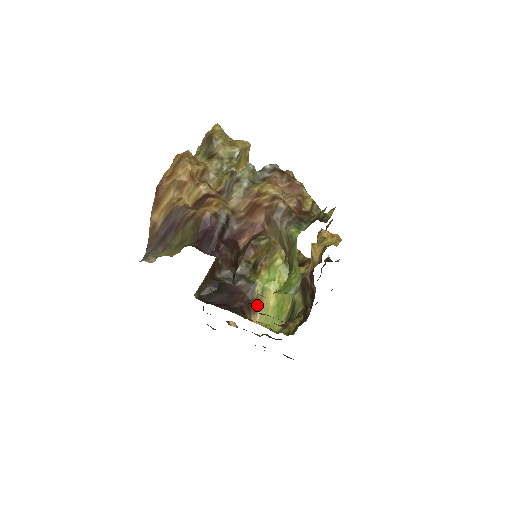
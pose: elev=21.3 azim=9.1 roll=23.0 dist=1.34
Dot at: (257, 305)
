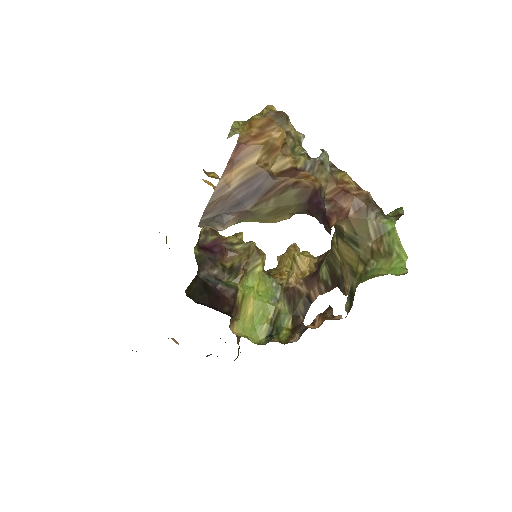
Dot at: (237, 313)
